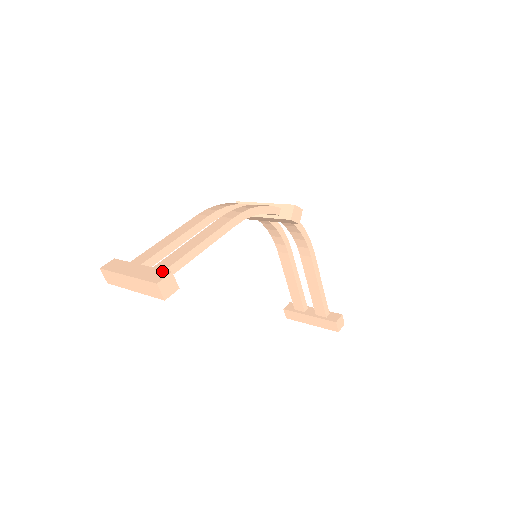
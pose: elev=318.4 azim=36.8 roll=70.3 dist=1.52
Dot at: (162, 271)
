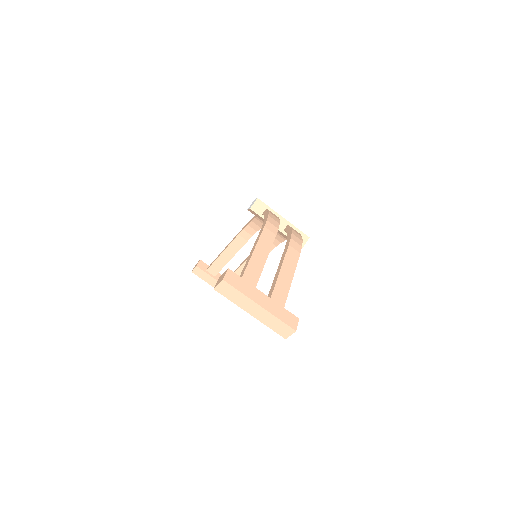
Dot at: (291, 314)
